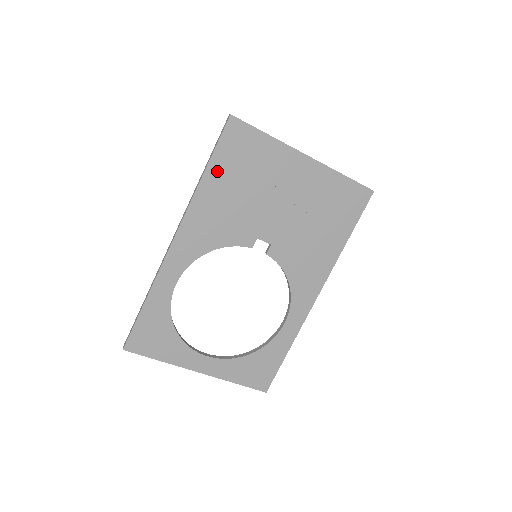
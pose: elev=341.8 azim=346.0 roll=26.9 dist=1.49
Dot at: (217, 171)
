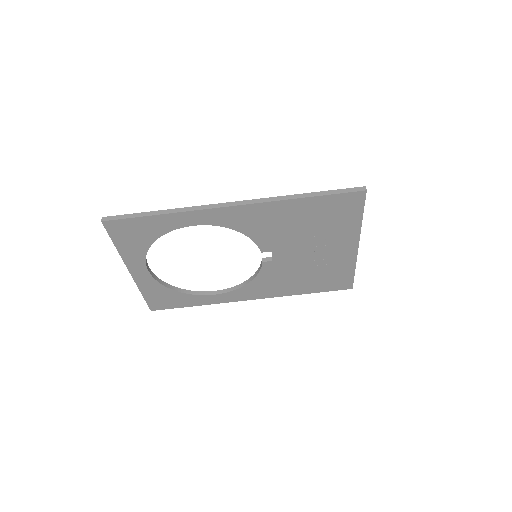
Dot at: (312, 204)
